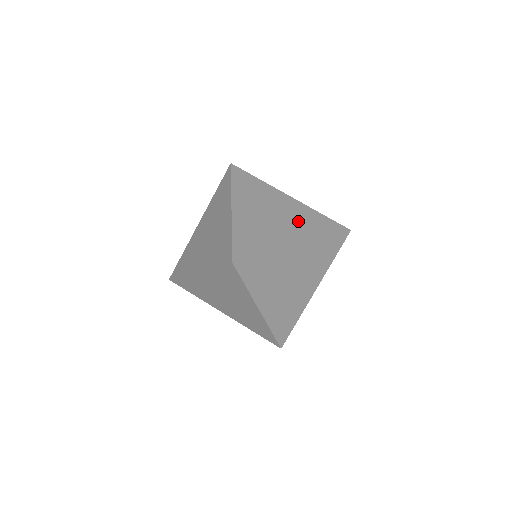
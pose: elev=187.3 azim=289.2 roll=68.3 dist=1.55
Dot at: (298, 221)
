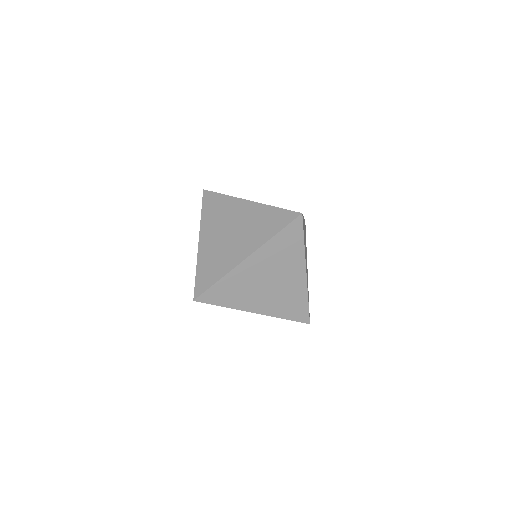
Dot at: (251, 228)
